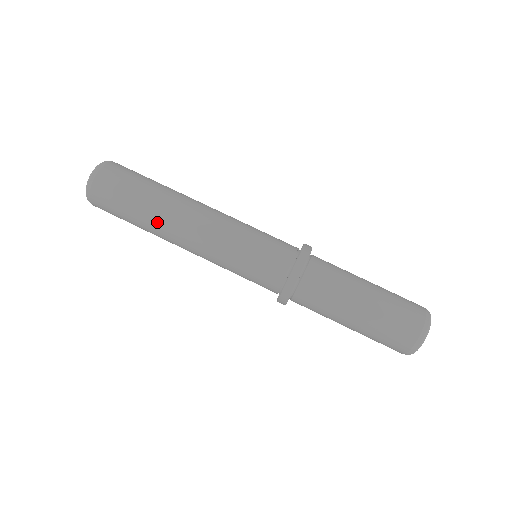
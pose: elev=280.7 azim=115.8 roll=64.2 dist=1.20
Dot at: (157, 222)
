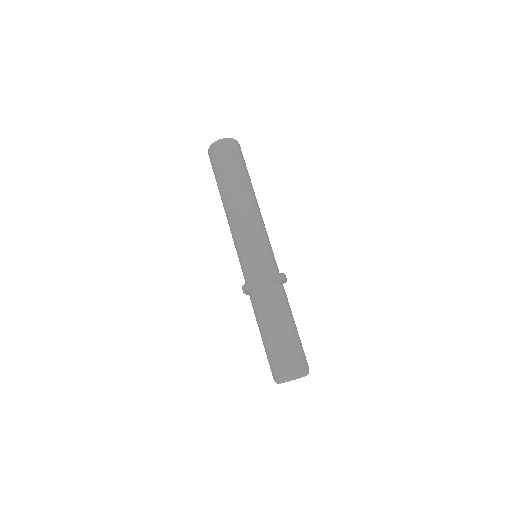
Dot at: (227, 190)
